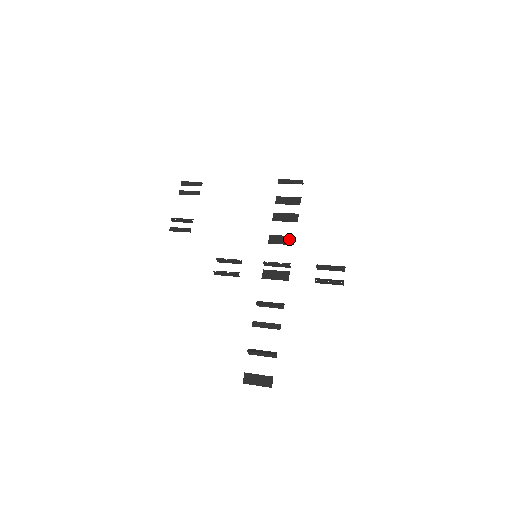
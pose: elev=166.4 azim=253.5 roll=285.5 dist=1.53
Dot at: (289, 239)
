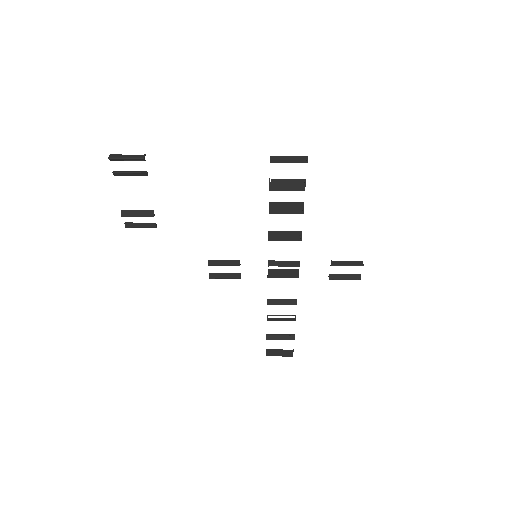
Dot at: (294, 235)
